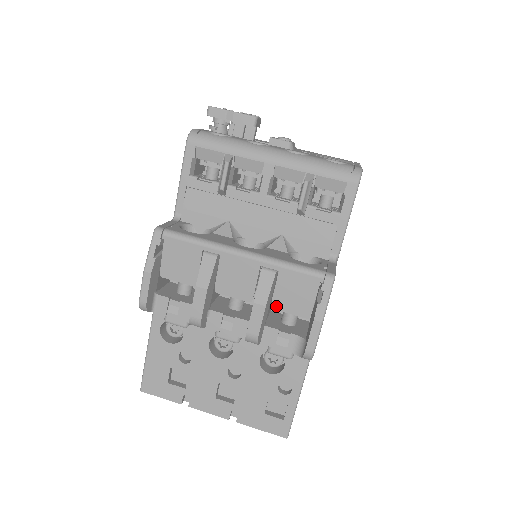
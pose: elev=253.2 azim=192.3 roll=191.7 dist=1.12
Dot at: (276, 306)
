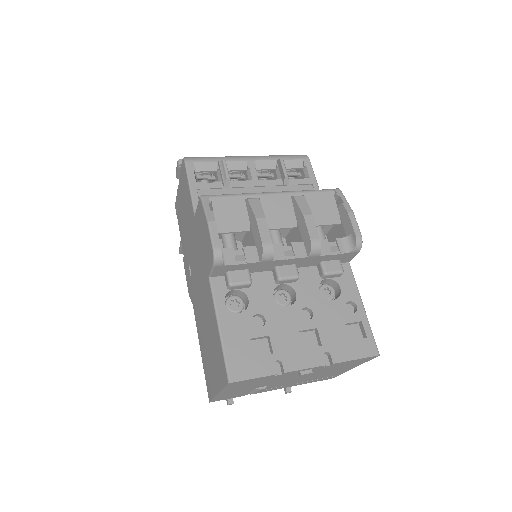
Dot at: (315, 223)
